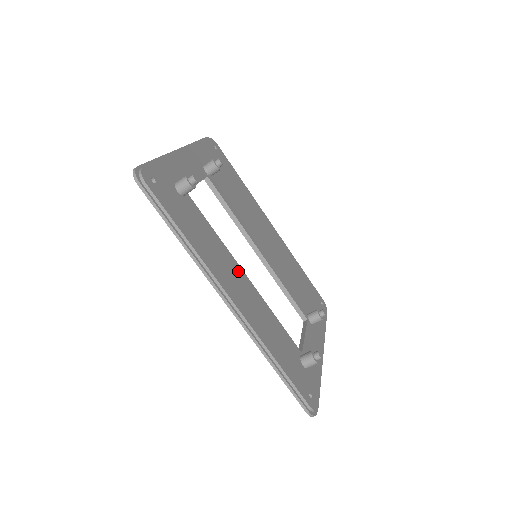
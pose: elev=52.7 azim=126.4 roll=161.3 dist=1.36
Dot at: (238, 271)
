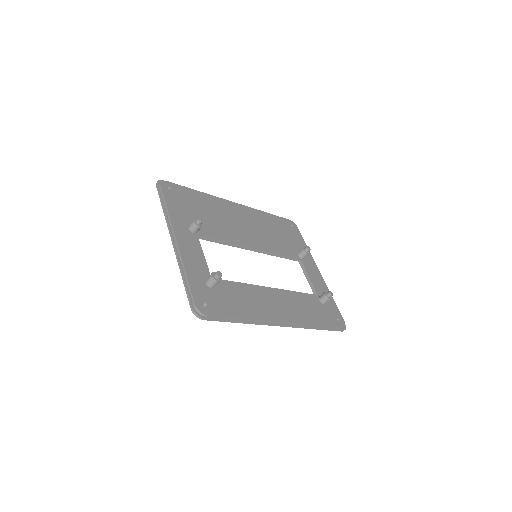
Dot at: (267, 292)
